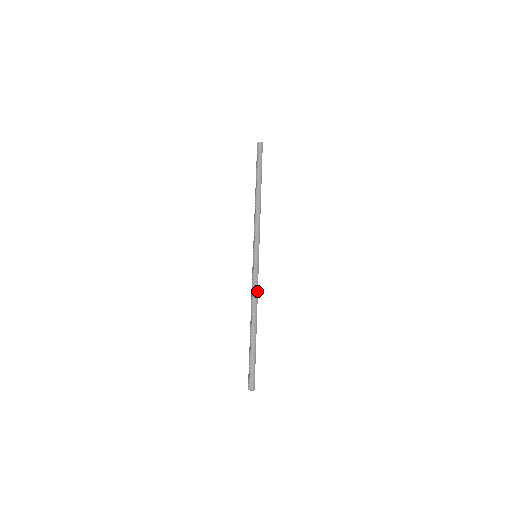
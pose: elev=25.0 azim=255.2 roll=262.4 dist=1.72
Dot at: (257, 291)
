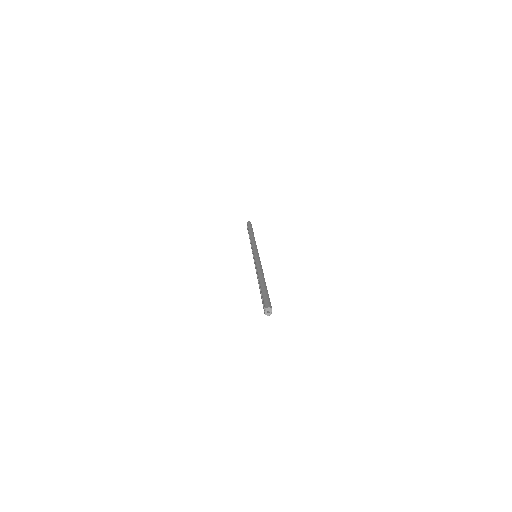
Dot at: (261, 266)
